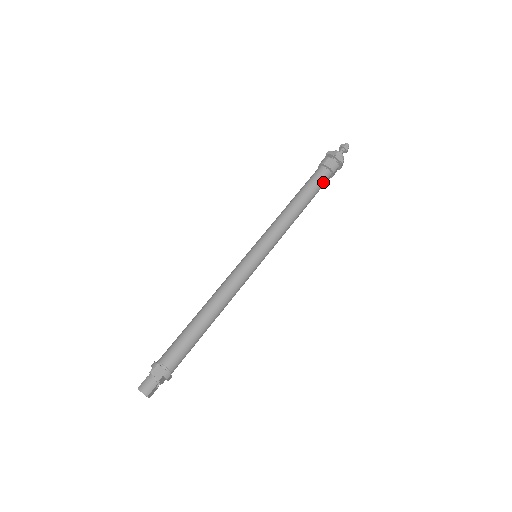
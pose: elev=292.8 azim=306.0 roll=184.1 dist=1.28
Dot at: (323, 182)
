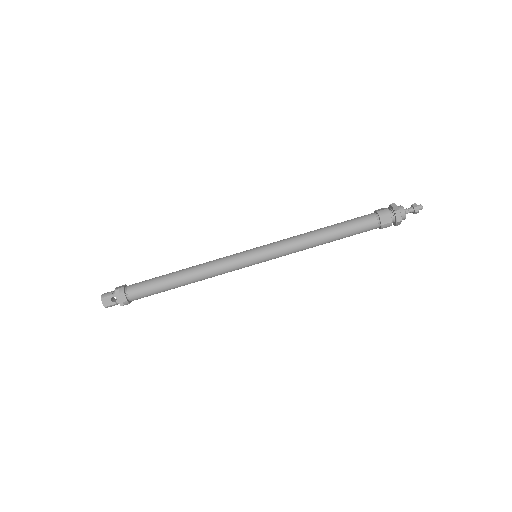
Dot at: (363, 222)
